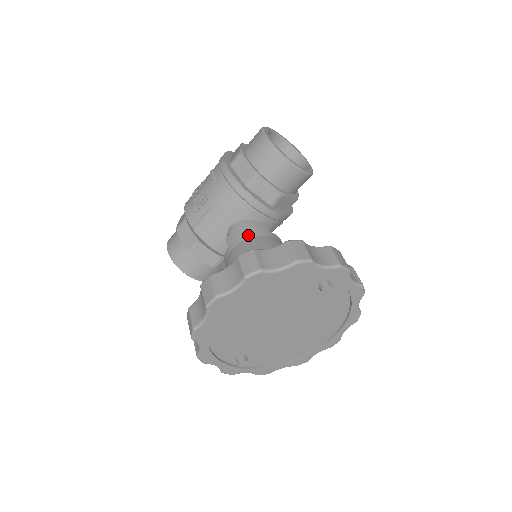
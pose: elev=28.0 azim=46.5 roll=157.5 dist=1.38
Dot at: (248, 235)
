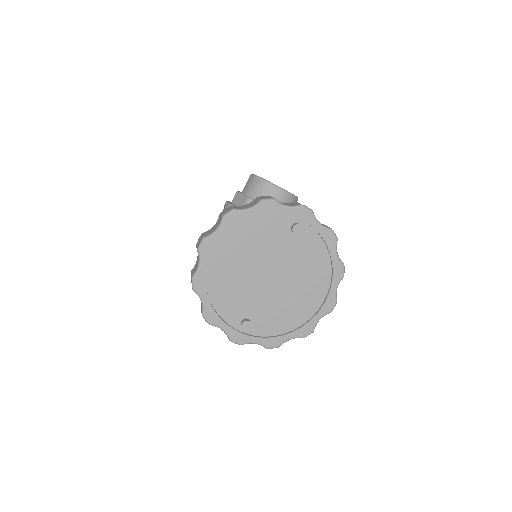
Dot at: occluded
